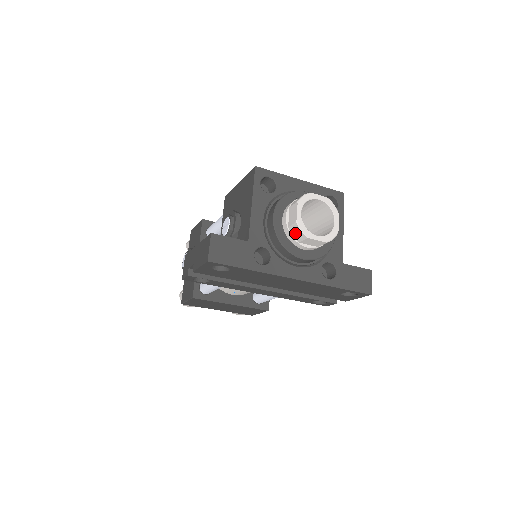
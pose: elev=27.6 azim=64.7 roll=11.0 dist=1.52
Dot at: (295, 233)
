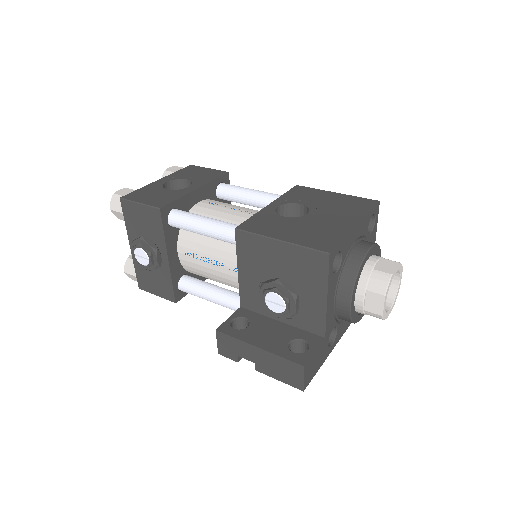
Dot at: occluded
